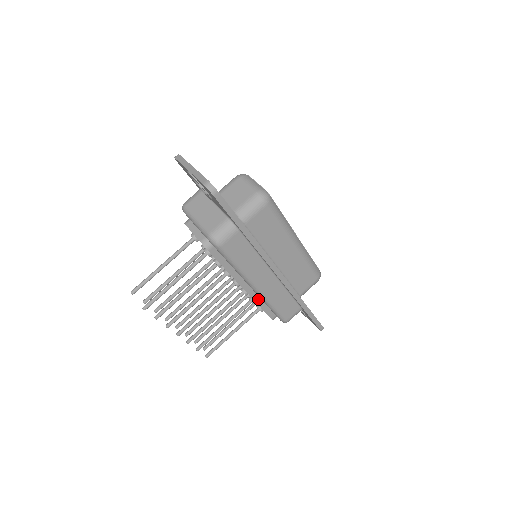
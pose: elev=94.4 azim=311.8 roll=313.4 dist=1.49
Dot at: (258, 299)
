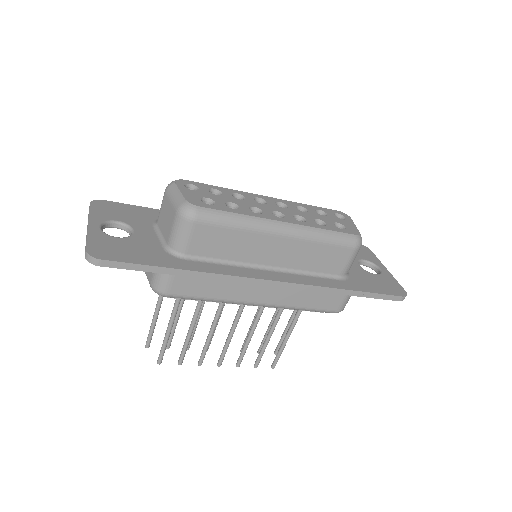
Dot at: occluded
